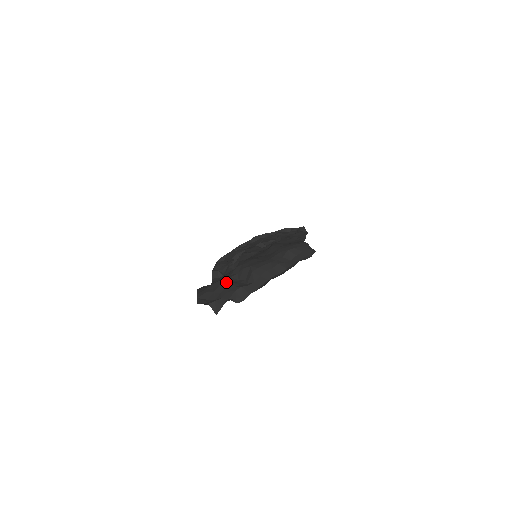
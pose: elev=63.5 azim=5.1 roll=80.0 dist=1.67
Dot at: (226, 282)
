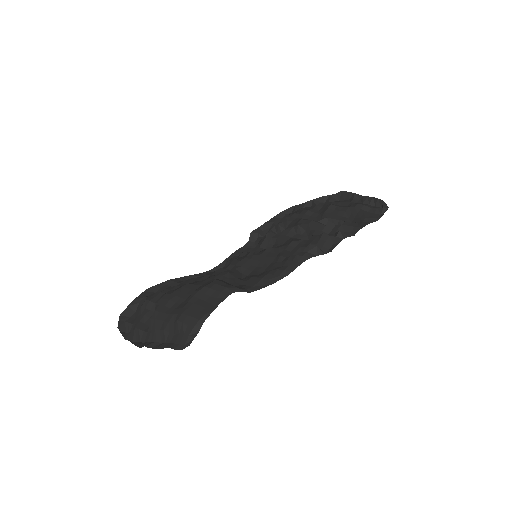
Dot at: (146, 307)
